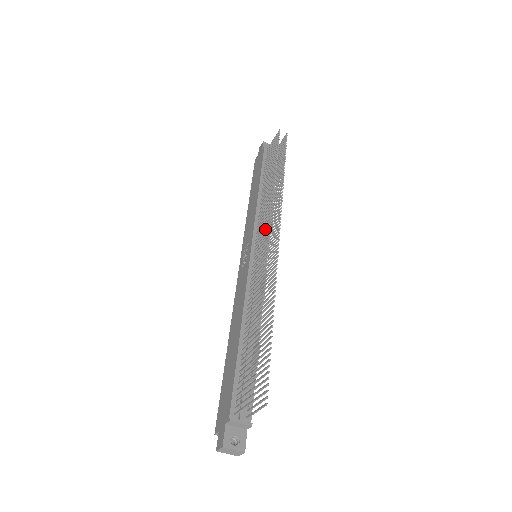
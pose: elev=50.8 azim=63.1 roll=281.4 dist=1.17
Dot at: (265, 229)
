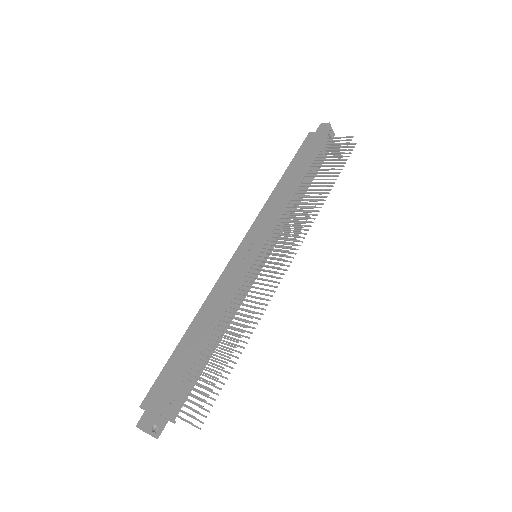
Dot at: (281, 246)
